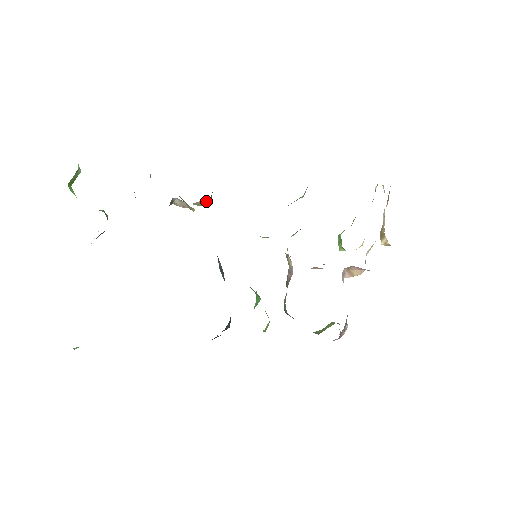
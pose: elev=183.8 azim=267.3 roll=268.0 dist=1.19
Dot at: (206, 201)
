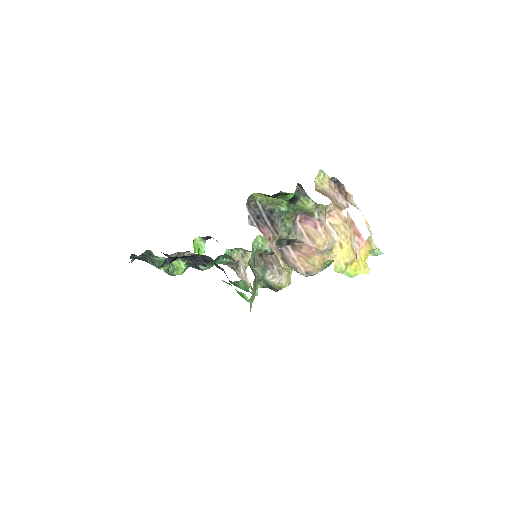
Dot at: occluded
